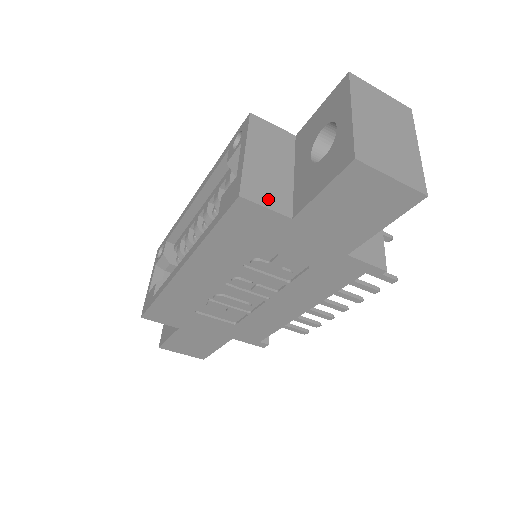
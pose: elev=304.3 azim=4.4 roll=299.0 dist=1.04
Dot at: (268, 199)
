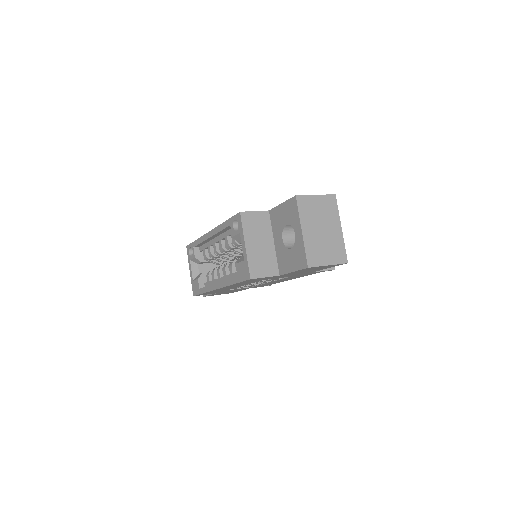
Dot at: (265, 271)
